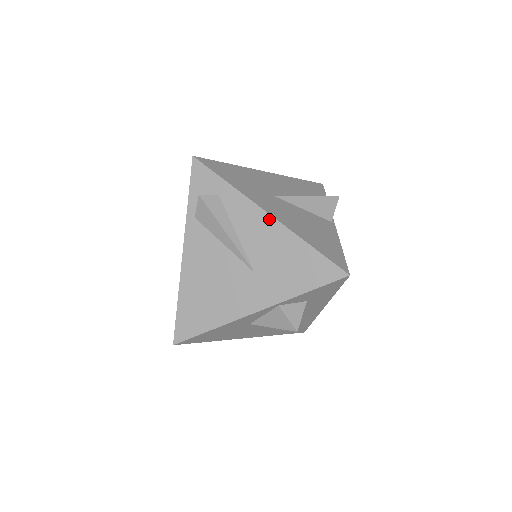
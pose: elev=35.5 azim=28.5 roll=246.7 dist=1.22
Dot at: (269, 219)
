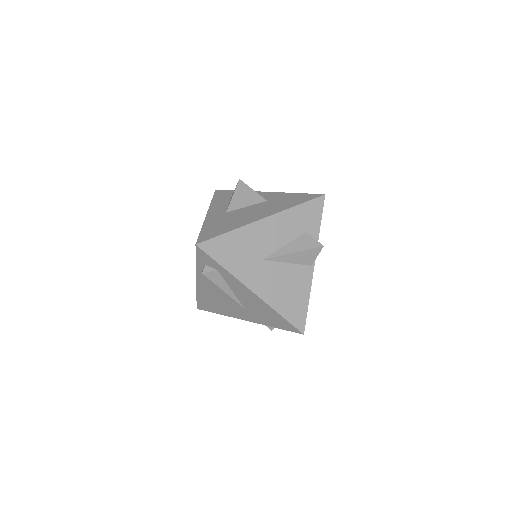
Dot at: (253, 294)
